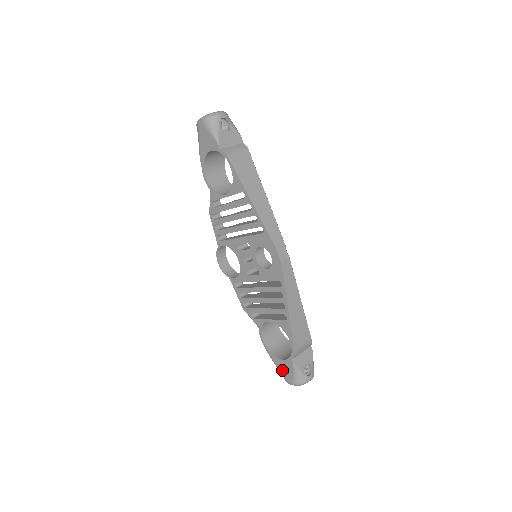
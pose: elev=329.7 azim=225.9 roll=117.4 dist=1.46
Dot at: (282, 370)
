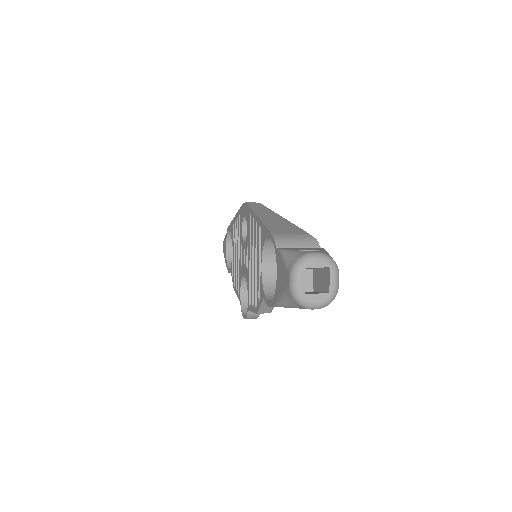
Dot at: (282, 287)
